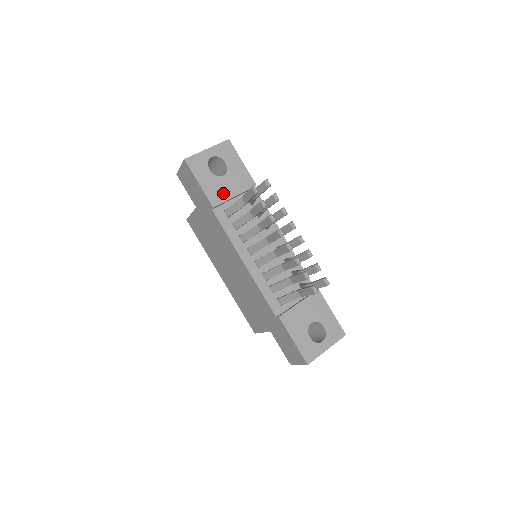
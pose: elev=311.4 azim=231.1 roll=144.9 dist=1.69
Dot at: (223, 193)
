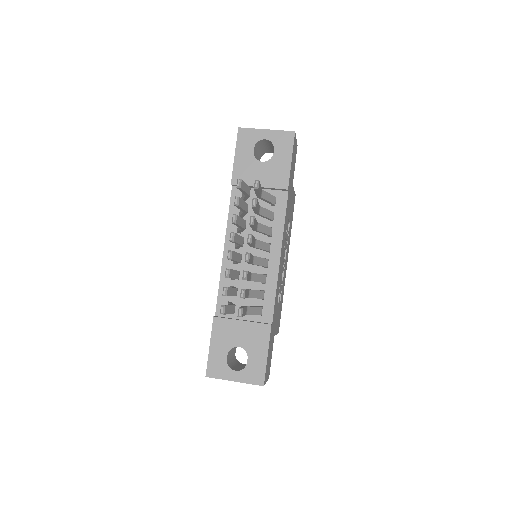
Dot at: (250, 177)
